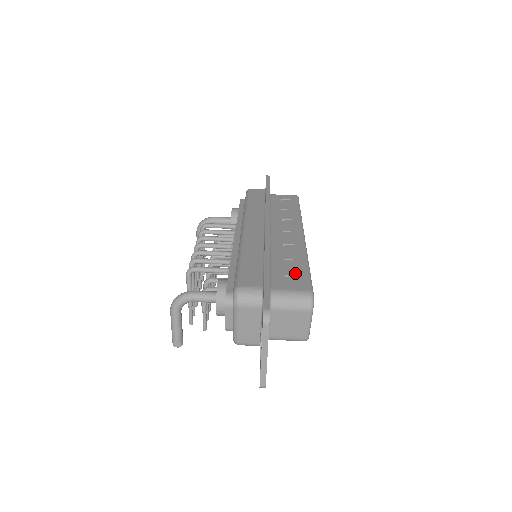
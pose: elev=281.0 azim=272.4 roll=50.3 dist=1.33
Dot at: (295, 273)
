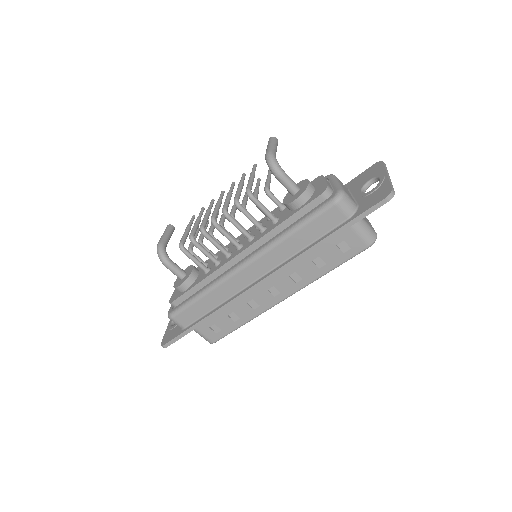
Dot at: (222, 327)
